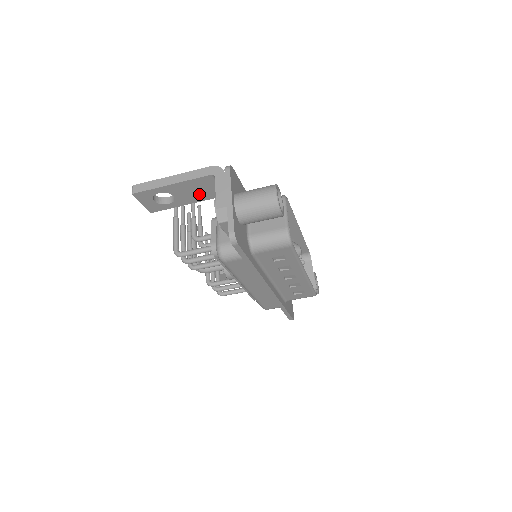
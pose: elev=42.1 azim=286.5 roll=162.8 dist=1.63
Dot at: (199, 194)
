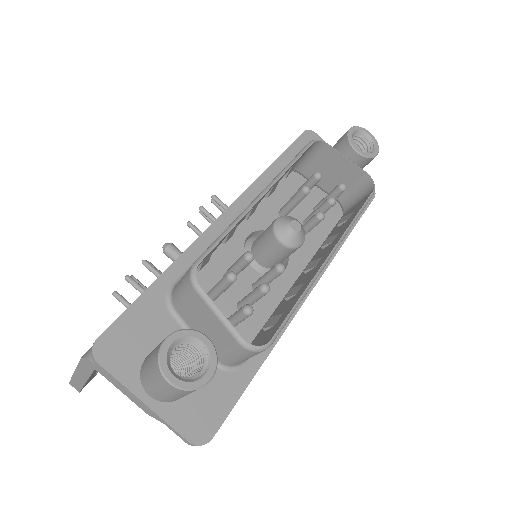
Dot at: occluded
